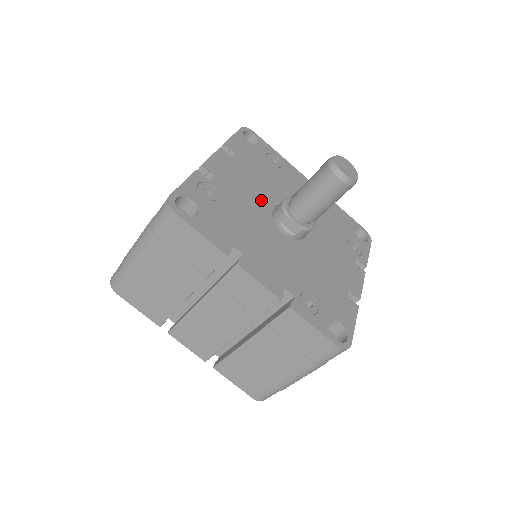
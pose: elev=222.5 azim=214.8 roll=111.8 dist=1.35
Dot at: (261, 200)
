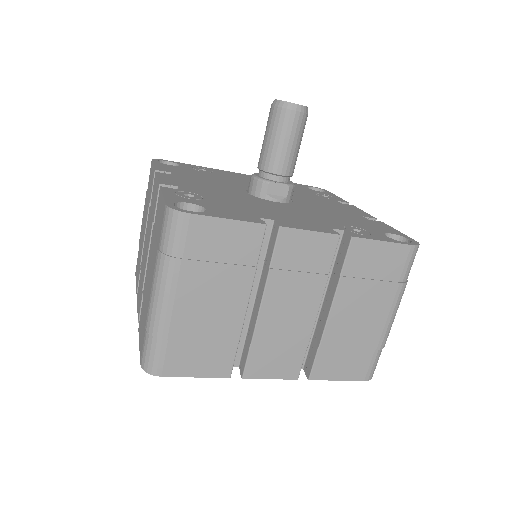
Dot at: (231, 190)
